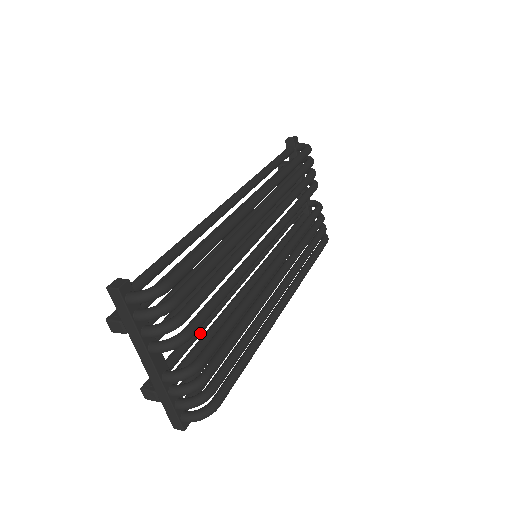
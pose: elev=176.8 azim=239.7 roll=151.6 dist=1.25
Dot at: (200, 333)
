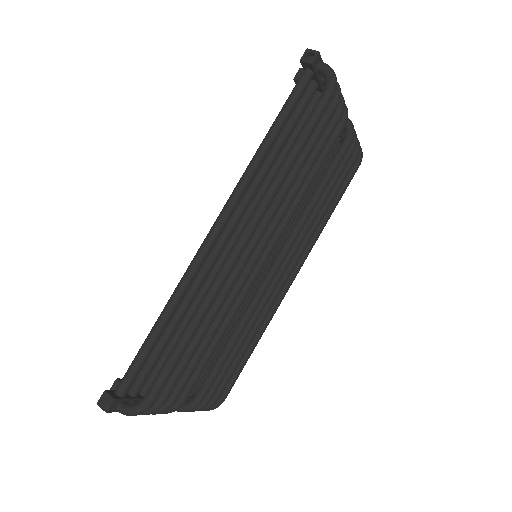
Dot at: occluded
